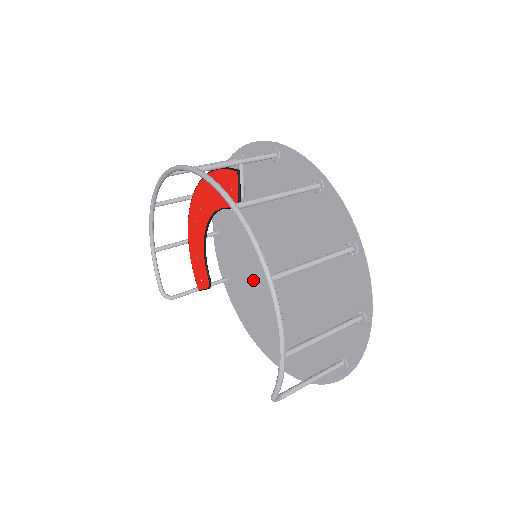
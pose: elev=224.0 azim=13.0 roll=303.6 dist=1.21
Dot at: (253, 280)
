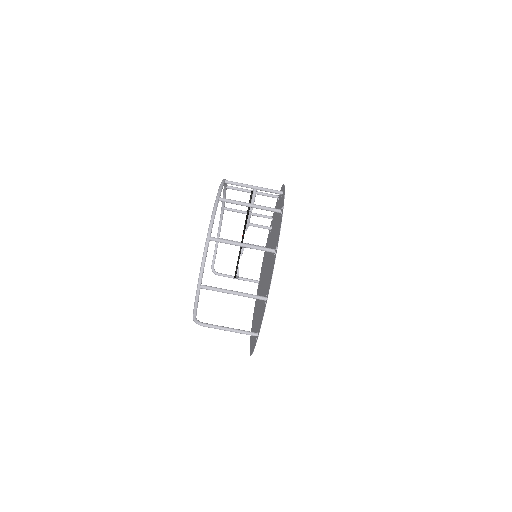
Dot at: occluded
